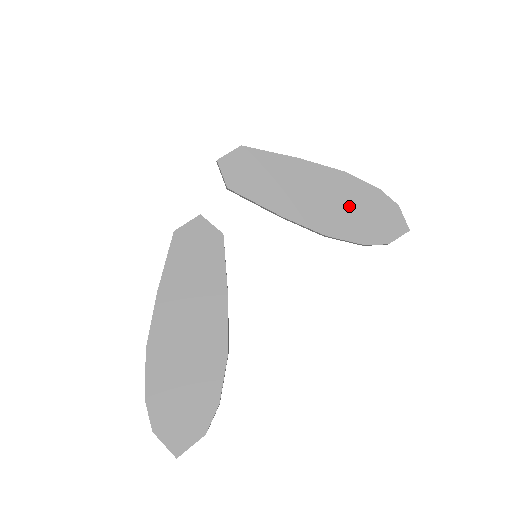
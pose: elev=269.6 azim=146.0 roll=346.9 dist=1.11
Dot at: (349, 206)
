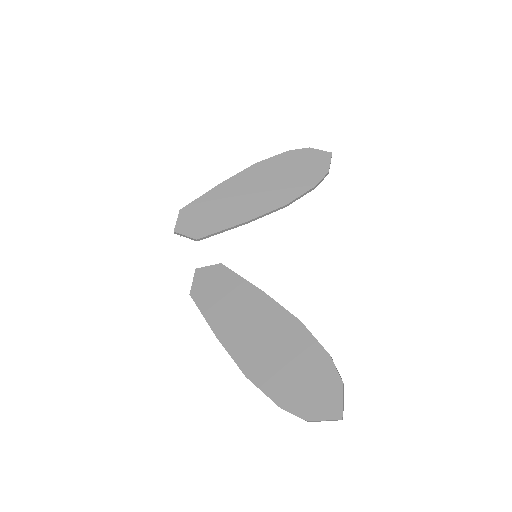
Dot at: (281, 177)
